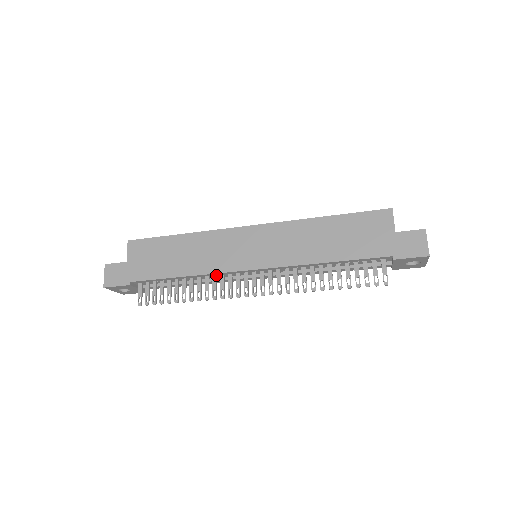
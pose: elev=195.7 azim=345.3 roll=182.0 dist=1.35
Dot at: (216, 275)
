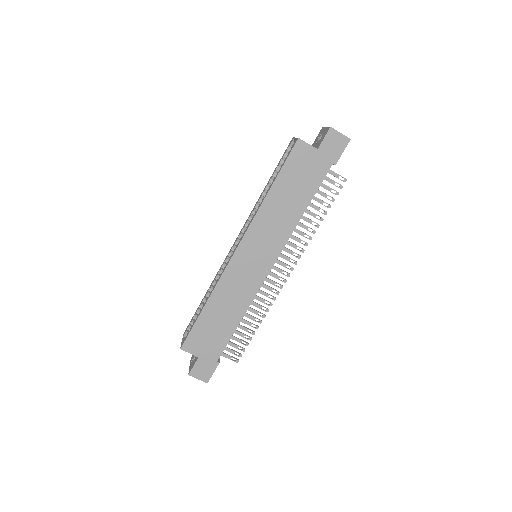
Dot at: occluded
